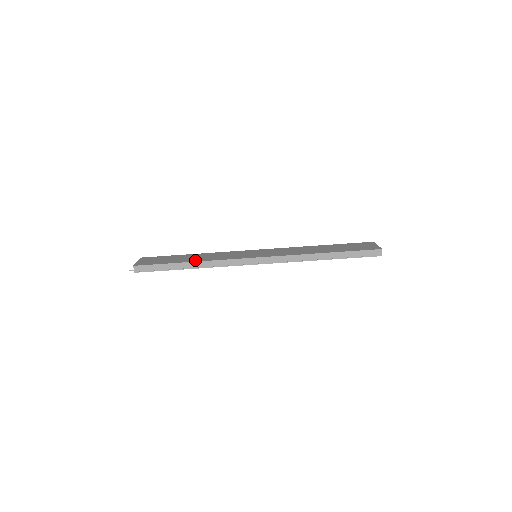
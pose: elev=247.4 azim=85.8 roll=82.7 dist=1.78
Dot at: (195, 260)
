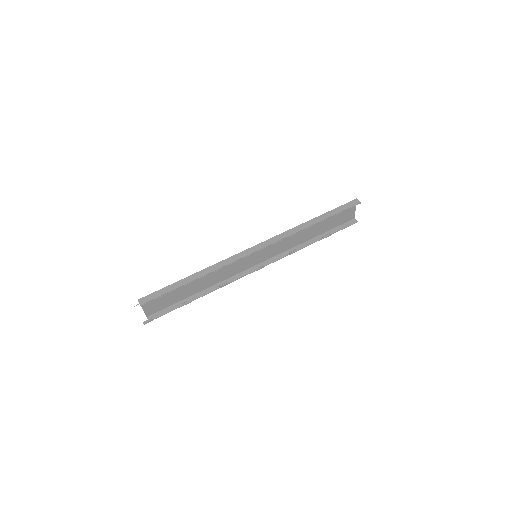
Dot at: occluded
